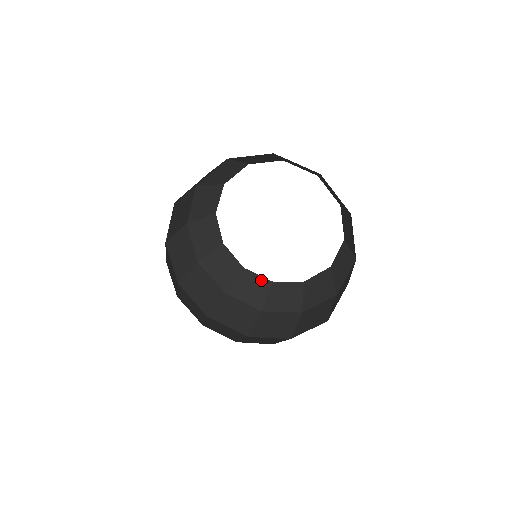
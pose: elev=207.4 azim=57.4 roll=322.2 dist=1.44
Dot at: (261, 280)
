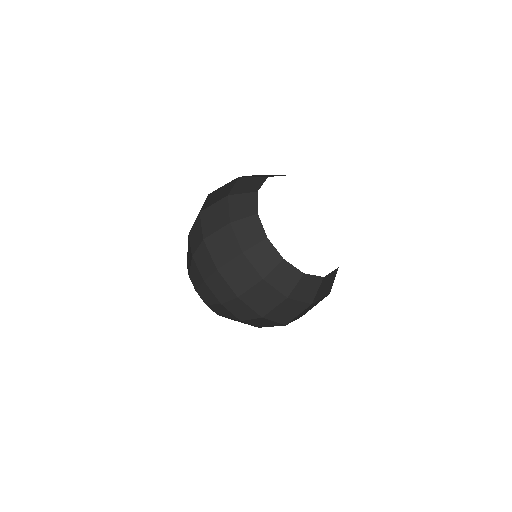
Dot at: (315, 279)
